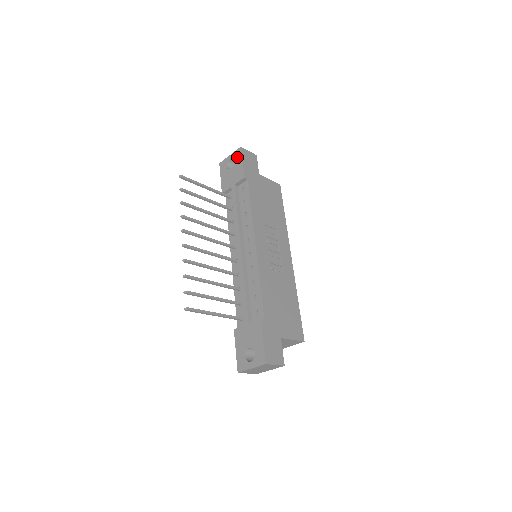
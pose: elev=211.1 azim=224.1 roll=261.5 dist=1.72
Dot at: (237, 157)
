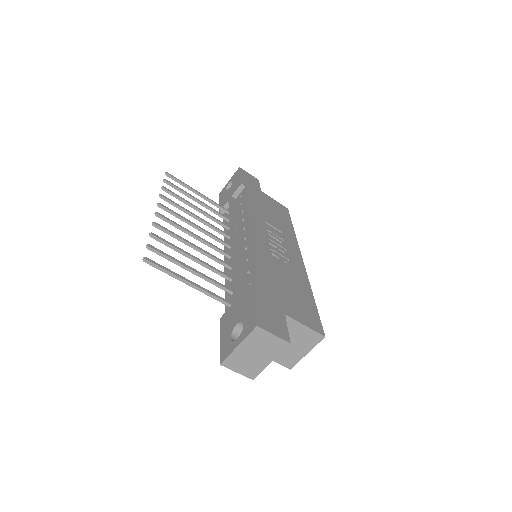
Dot at: (235, 176)
